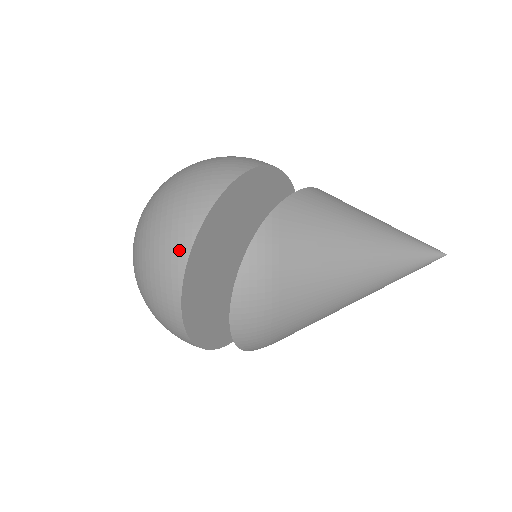
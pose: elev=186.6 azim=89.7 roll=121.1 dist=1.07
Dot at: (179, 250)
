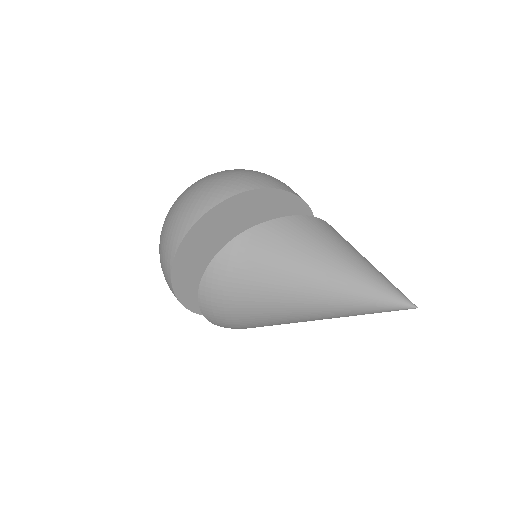
Dot at: (174, 240)
